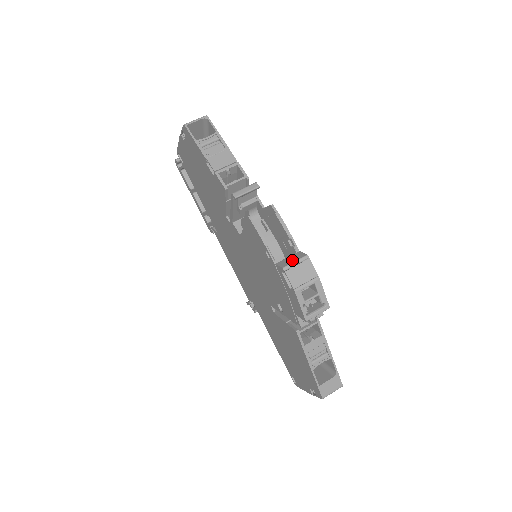
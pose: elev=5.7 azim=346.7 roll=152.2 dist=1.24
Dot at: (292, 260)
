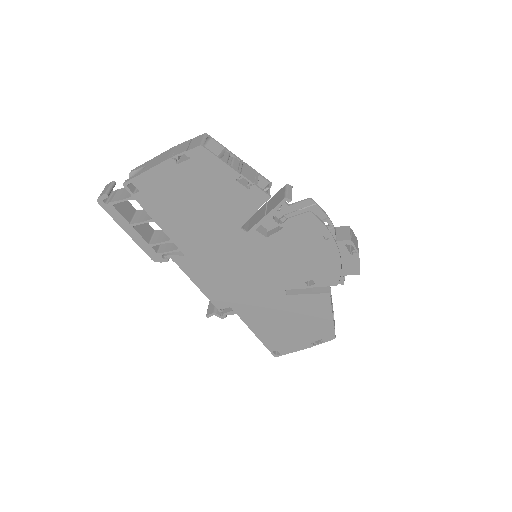
Dot at: (346, 233)
